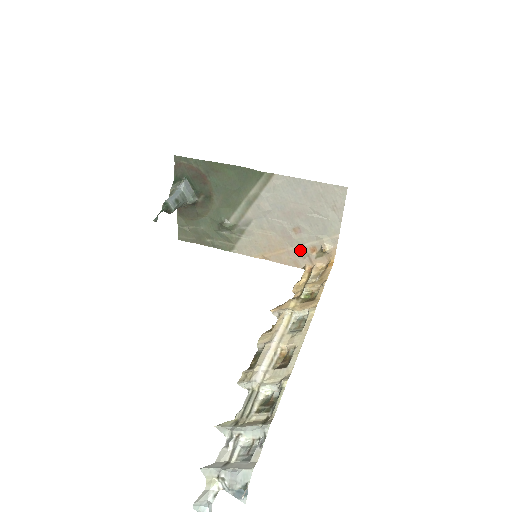
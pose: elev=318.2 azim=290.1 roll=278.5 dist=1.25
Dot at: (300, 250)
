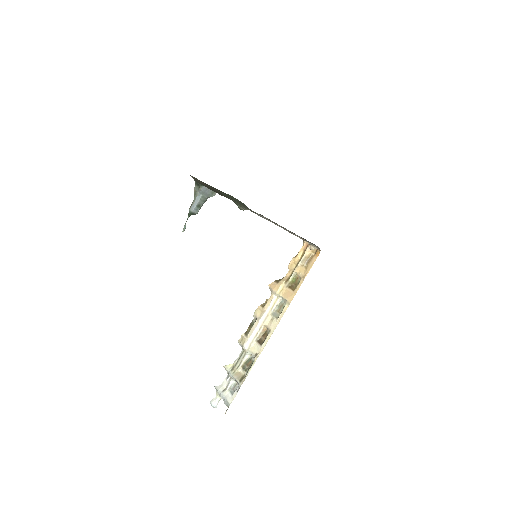
Dot at: (297, 236)
